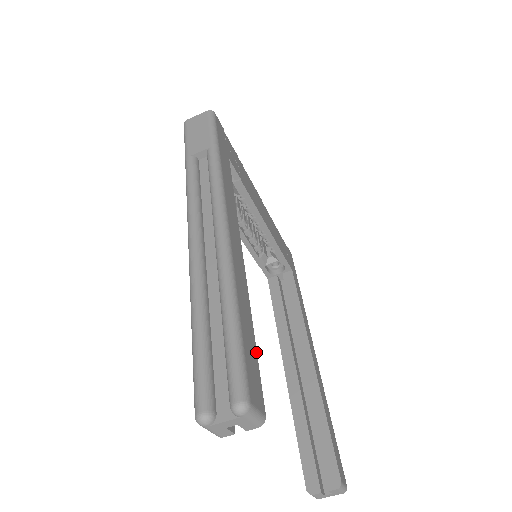
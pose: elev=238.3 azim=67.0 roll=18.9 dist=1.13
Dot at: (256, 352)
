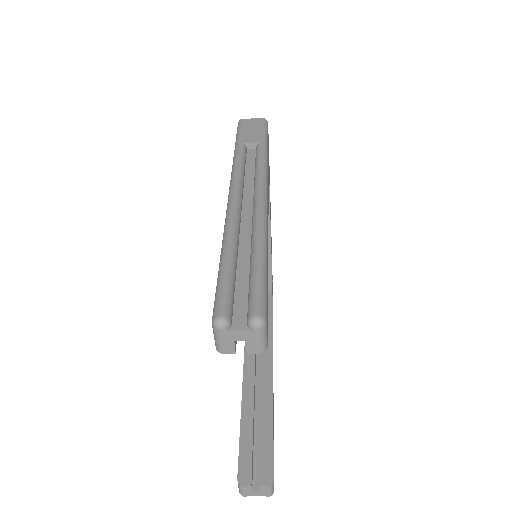
Dot at: occluded
